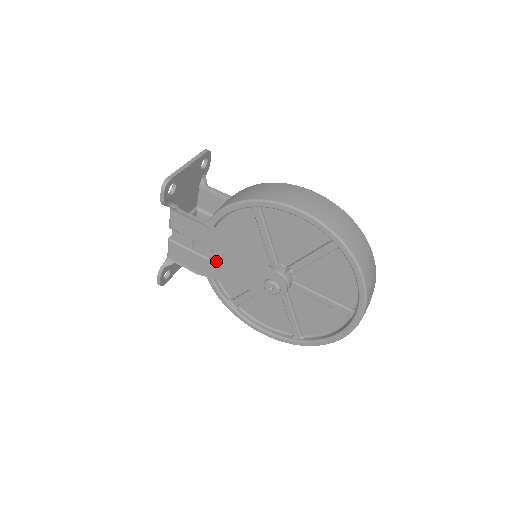
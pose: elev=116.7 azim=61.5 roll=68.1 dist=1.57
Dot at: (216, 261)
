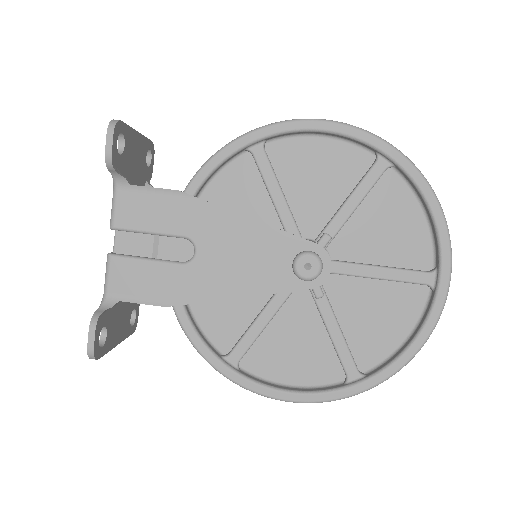
Dot at: (201, 260)
